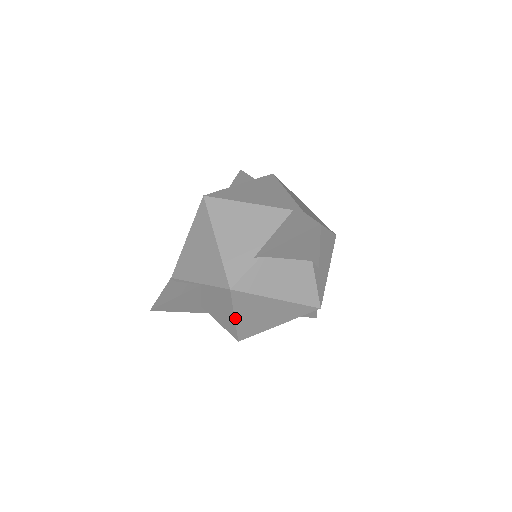
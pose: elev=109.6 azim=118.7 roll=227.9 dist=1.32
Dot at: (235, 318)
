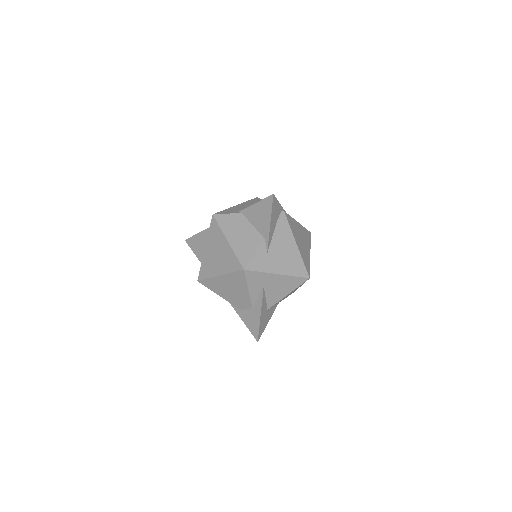
Dot at: (205, 249)
